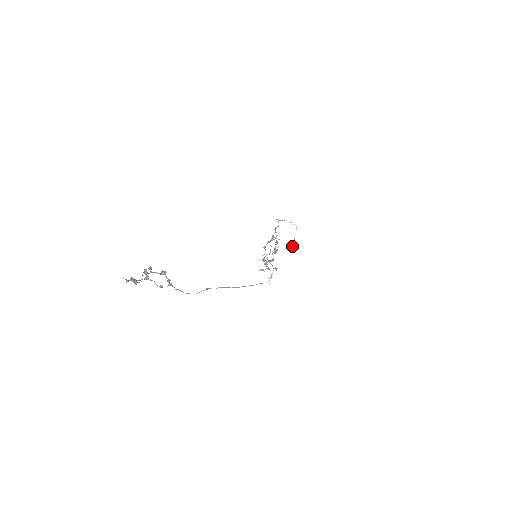
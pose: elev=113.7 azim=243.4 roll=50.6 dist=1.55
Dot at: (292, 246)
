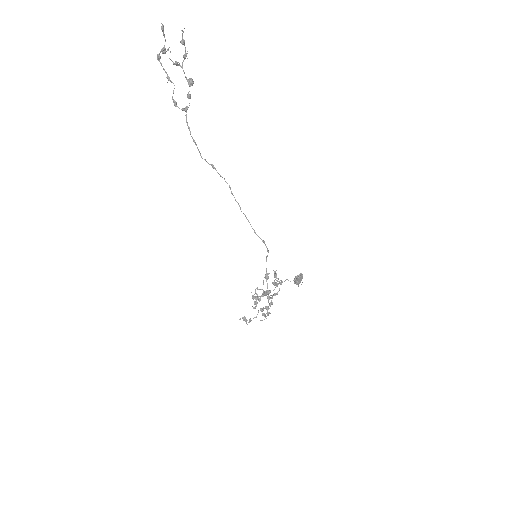
Dot at: occluded
